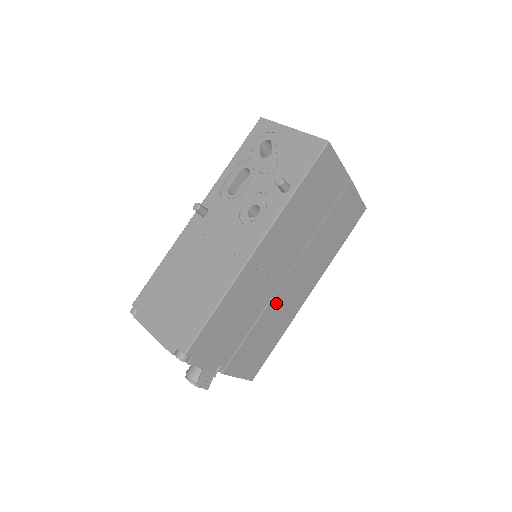
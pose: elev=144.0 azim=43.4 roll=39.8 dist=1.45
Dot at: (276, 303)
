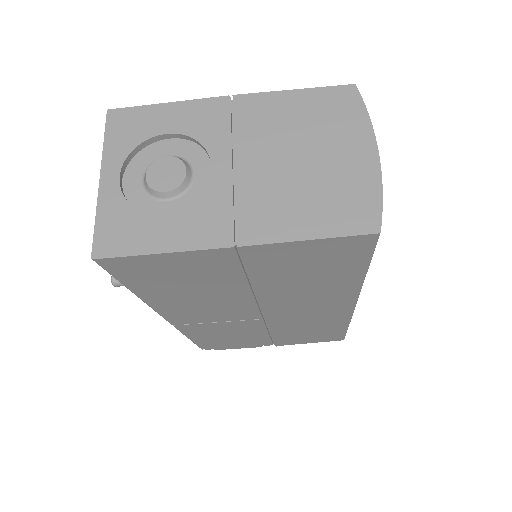
Dot at: (283, 322)
